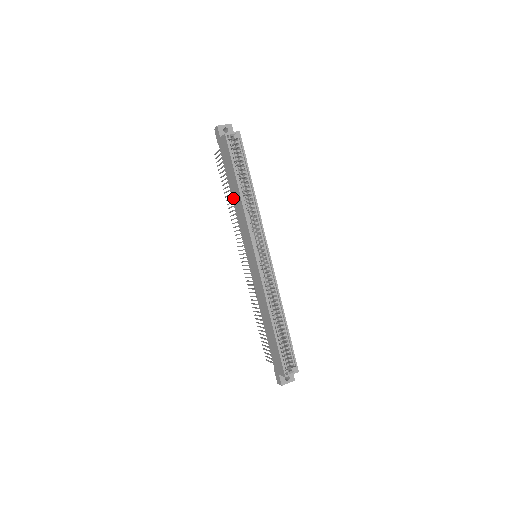
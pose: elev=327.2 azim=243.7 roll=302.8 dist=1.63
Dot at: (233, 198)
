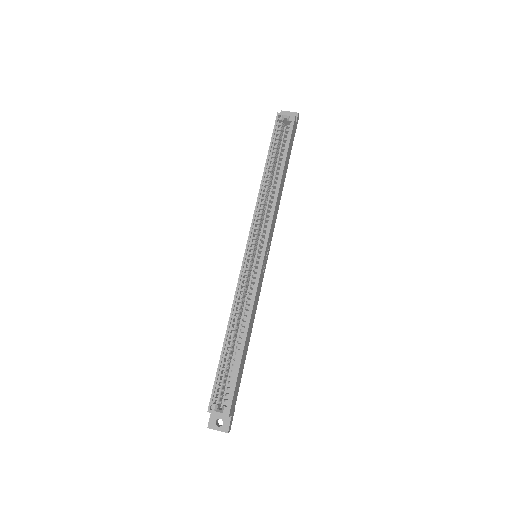
Dot at: occluded
